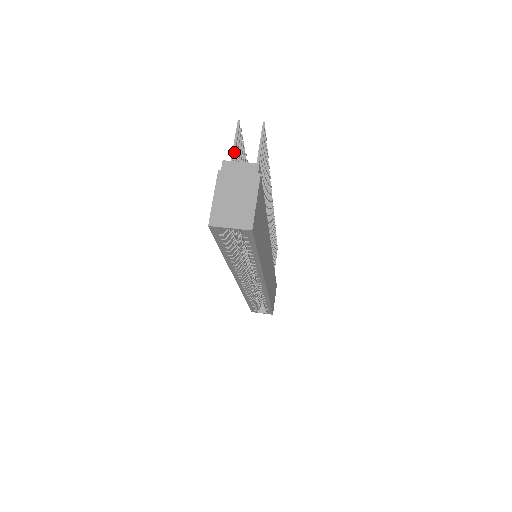
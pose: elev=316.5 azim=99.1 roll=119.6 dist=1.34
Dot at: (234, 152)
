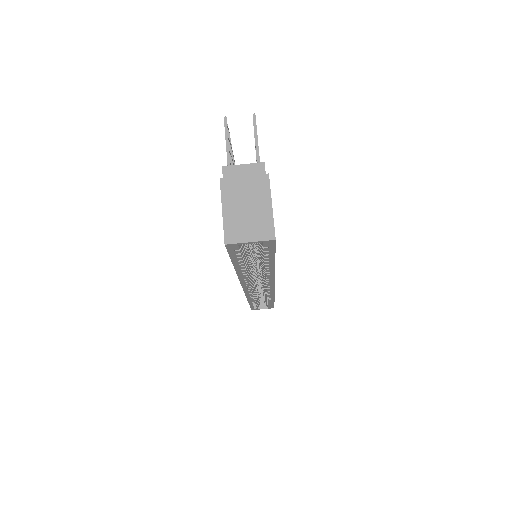
Dot at: (229, 154)
